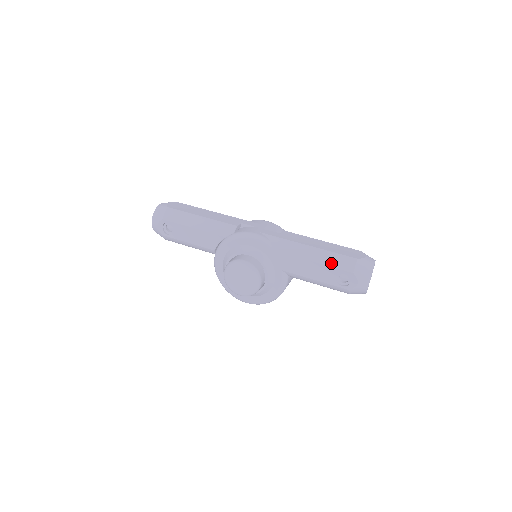
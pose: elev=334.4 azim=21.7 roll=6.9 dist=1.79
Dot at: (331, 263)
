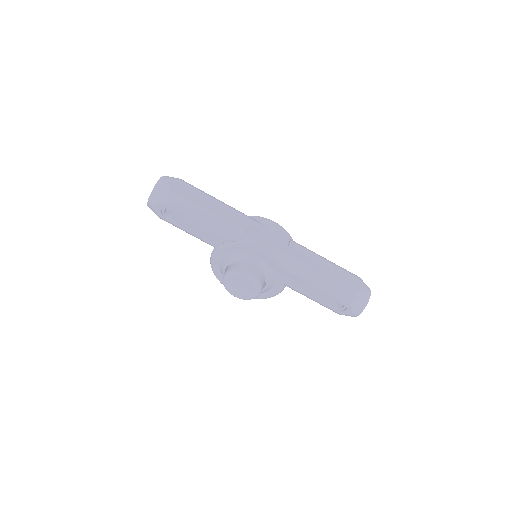
Dot at: (333, 292)
